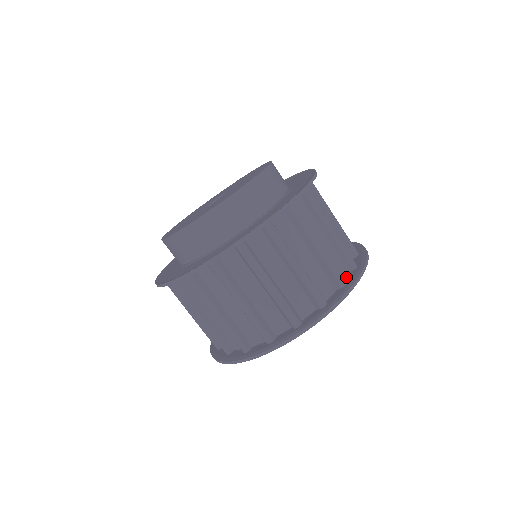
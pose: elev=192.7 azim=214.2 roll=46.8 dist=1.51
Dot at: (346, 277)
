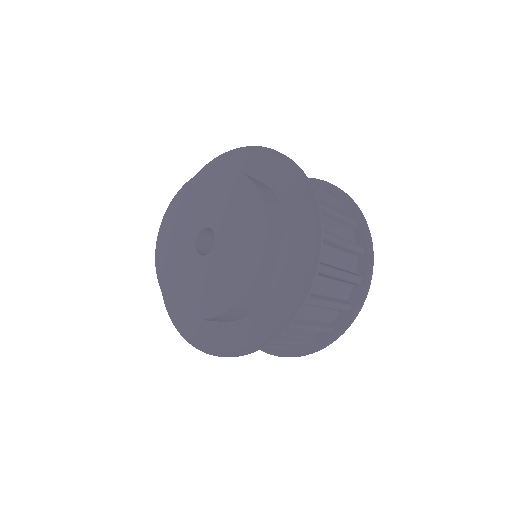
Dot at: (355, 238)
